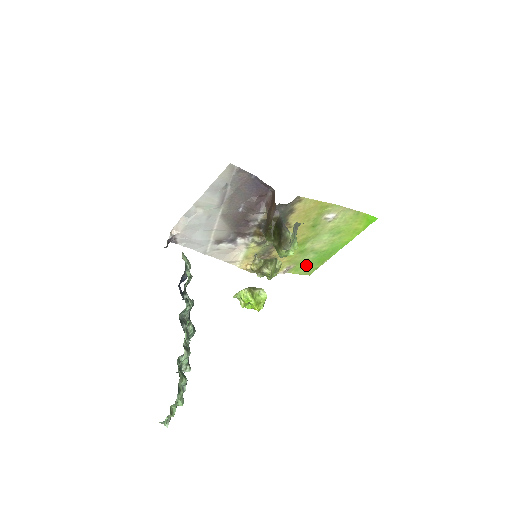
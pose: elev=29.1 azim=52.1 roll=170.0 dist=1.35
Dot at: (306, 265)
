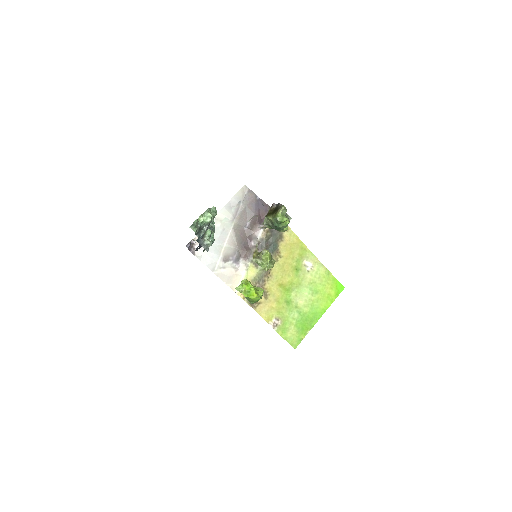
Dot at: (292, 328)
